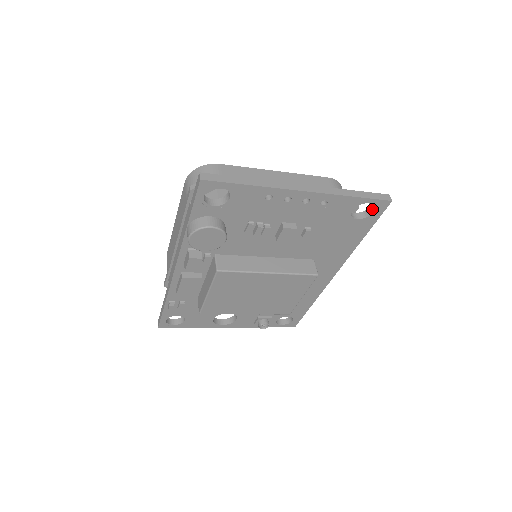
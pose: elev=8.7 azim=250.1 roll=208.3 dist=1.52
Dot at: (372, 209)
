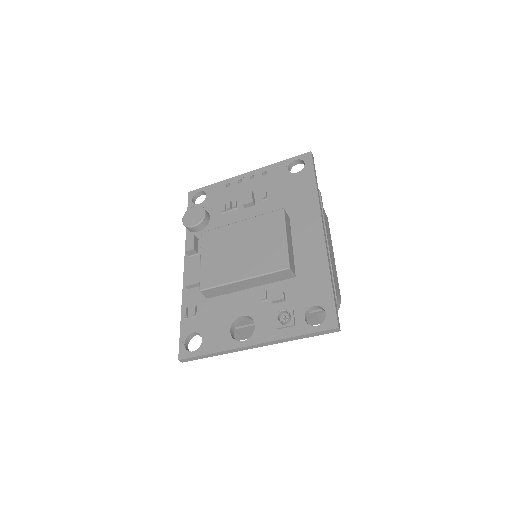
Dot at: (305, 165)
